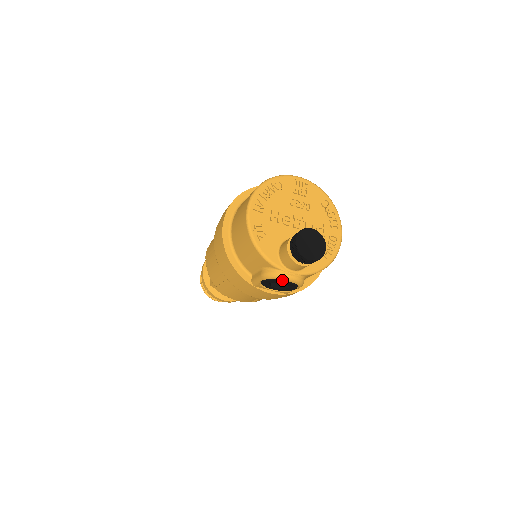
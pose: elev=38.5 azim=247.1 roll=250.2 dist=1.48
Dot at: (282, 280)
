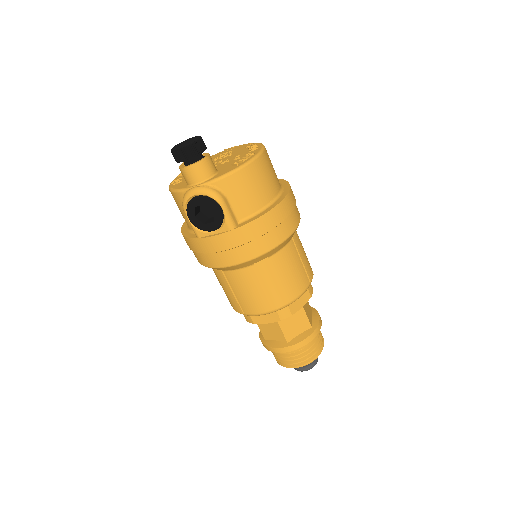
Dot at: (193, 200)
